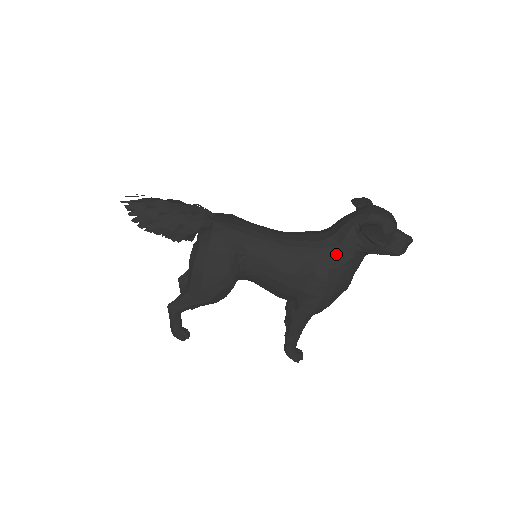
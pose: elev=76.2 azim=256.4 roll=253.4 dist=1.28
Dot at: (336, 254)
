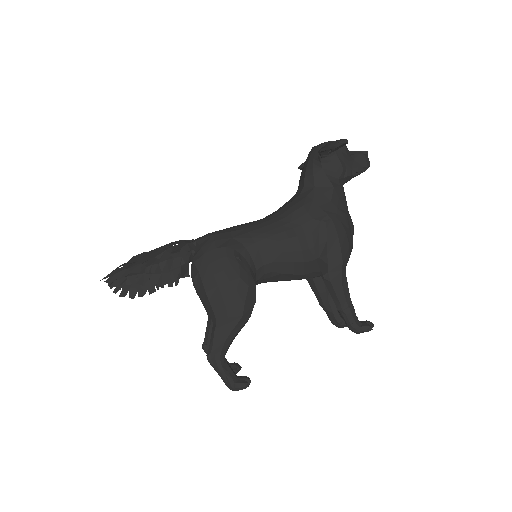
Dot at: (318, 194)
